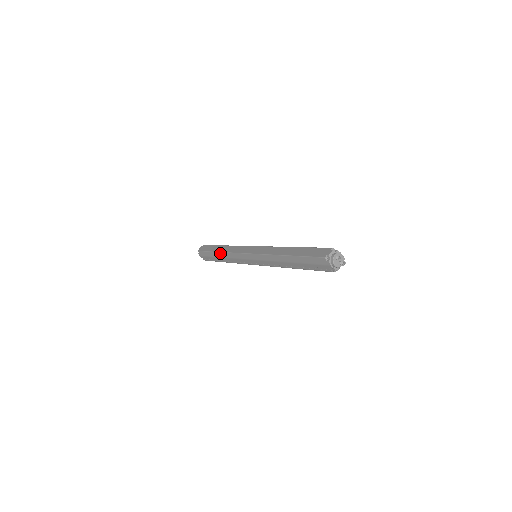
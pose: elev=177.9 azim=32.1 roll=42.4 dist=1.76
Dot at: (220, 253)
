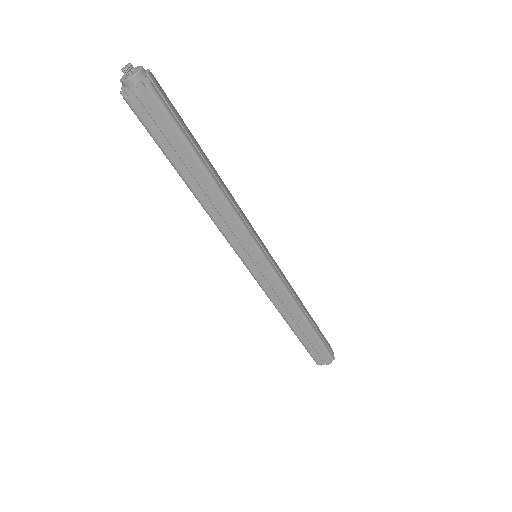
Dot at: occluded
